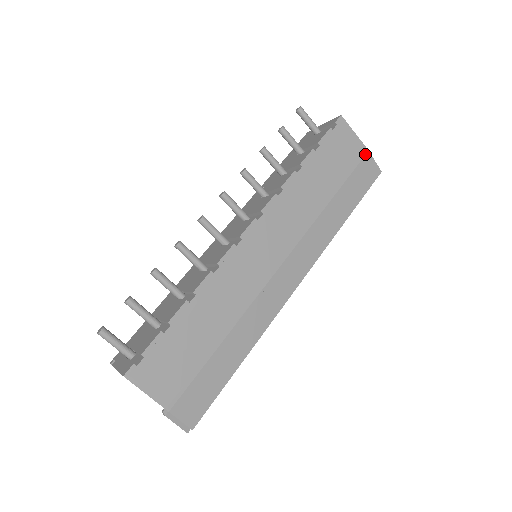
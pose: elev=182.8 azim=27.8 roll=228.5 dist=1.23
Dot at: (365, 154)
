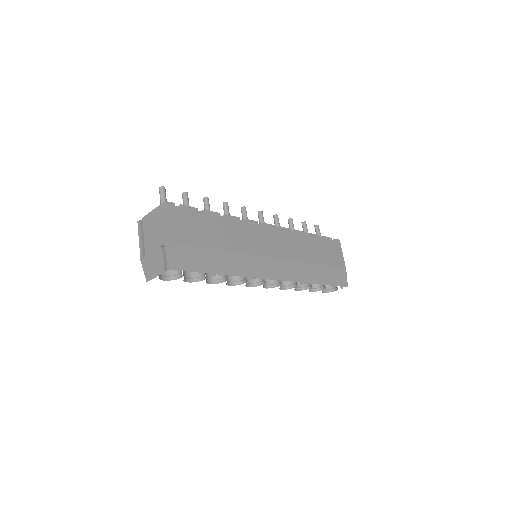
Dot at: (343, 268)
